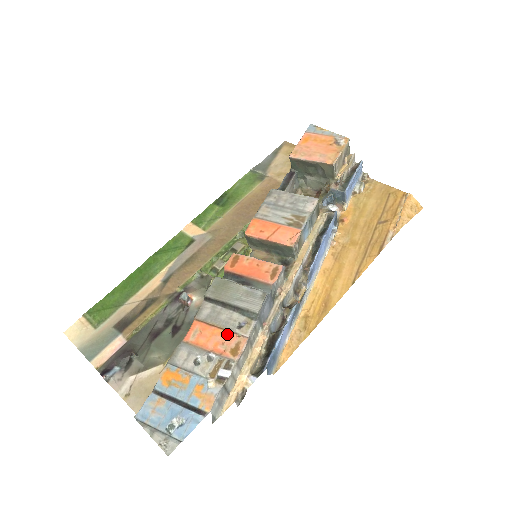
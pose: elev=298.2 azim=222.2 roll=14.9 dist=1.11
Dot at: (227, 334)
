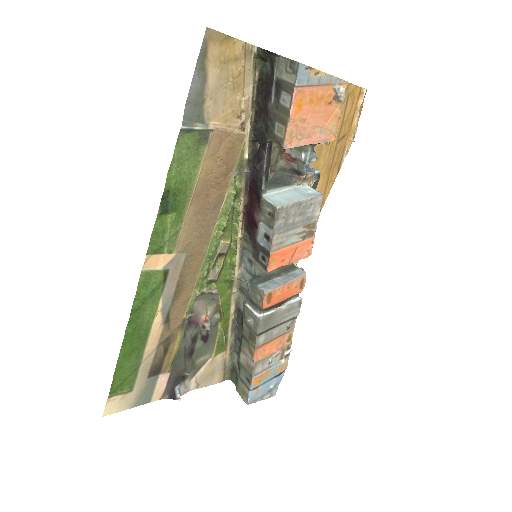
Dot at: (282, 337)
